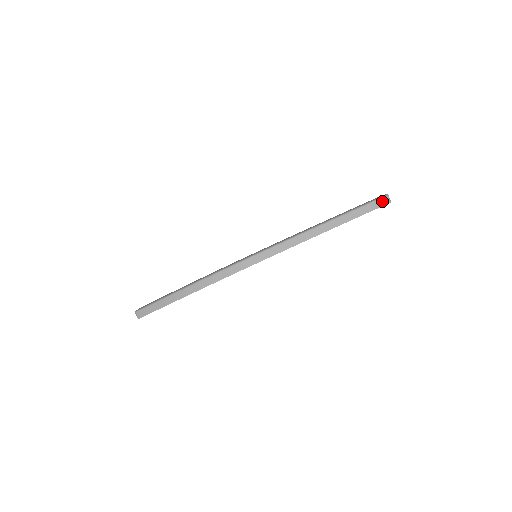
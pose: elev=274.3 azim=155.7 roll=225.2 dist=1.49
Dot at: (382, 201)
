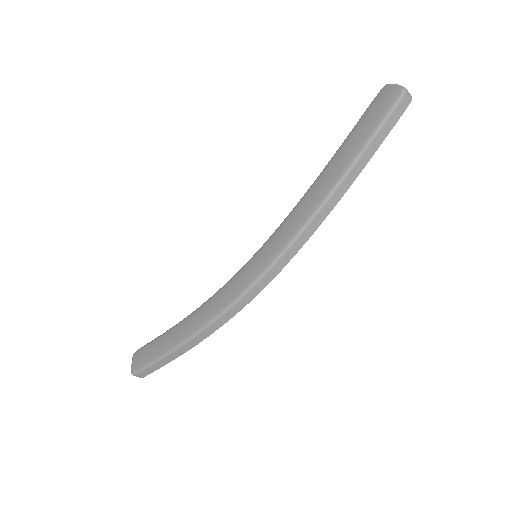
Dot at: (402, 105)
